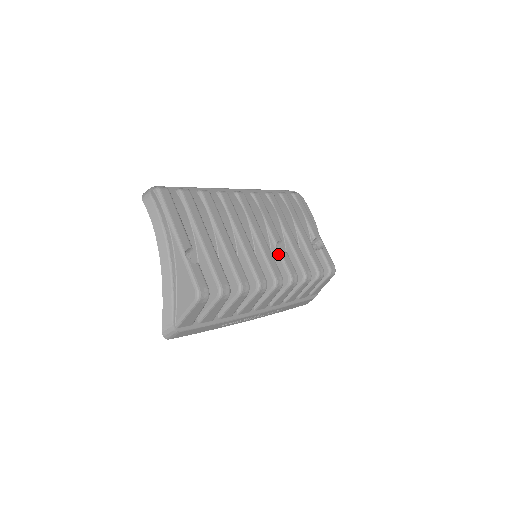
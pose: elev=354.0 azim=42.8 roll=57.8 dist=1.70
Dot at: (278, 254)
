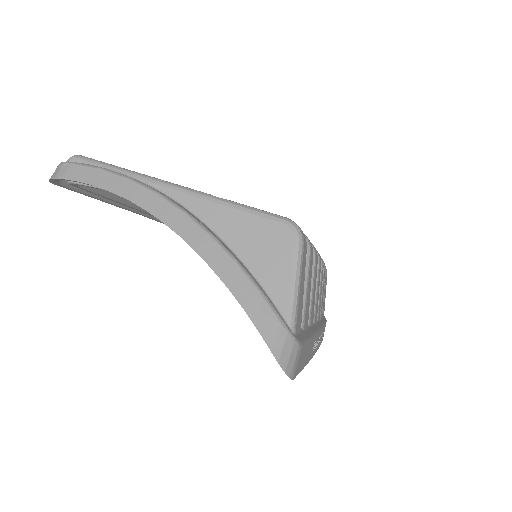
Dot at: occluded
